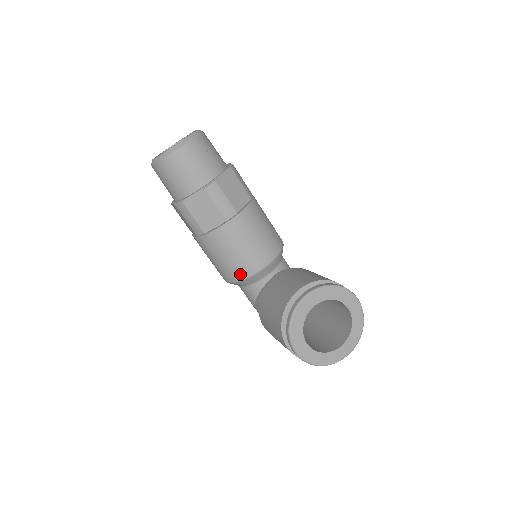
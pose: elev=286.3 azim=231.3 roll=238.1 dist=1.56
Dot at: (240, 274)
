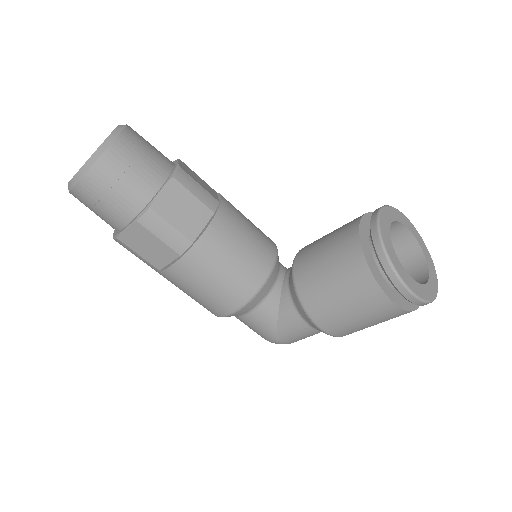
Dot at: (255, 281)
